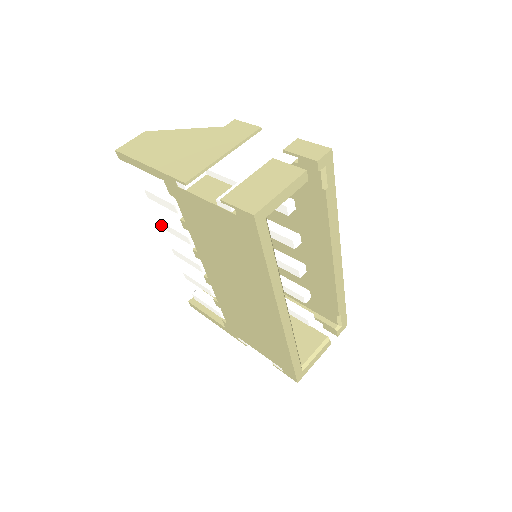
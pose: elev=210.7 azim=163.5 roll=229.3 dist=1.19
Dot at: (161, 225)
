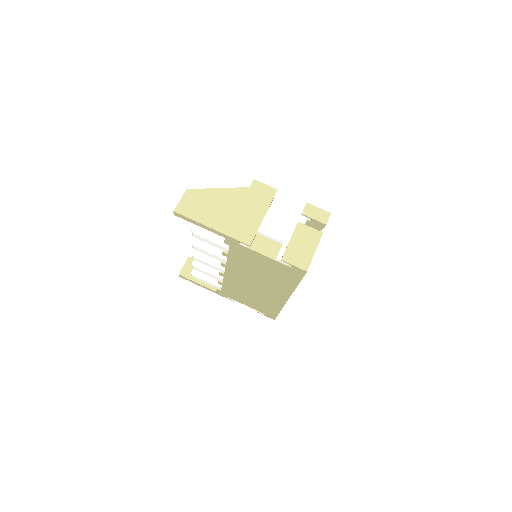
Dot at: (194, 247)
